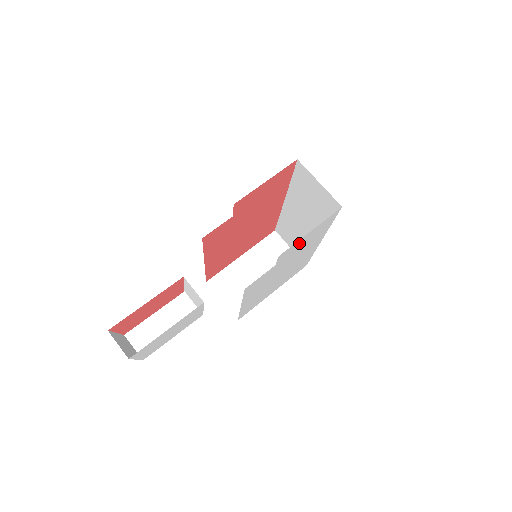
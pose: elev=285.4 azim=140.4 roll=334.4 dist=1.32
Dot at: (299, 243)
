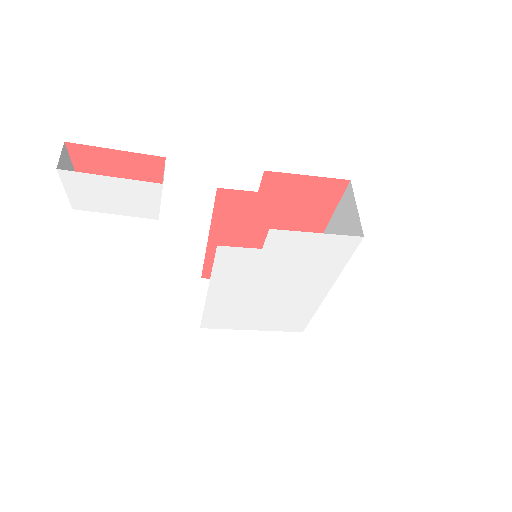
Dot at: (299, 242)
